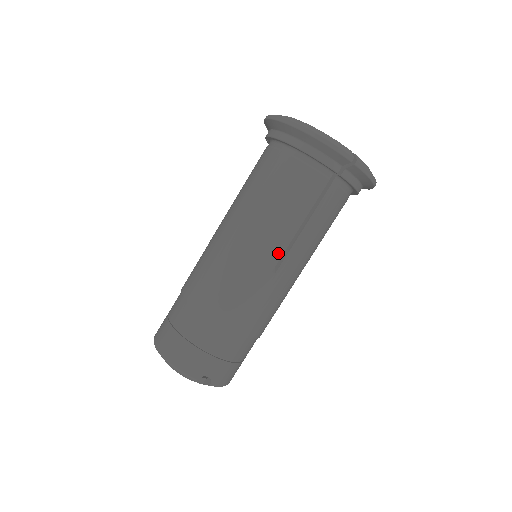
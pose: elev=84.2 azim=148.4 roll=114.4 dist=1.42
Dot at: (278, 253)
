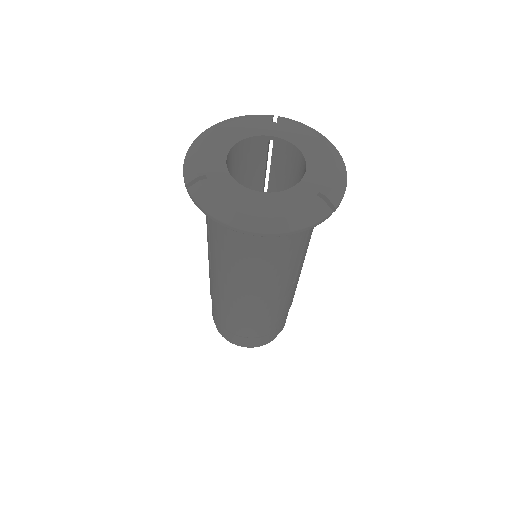
Dot at: (292, 278)
